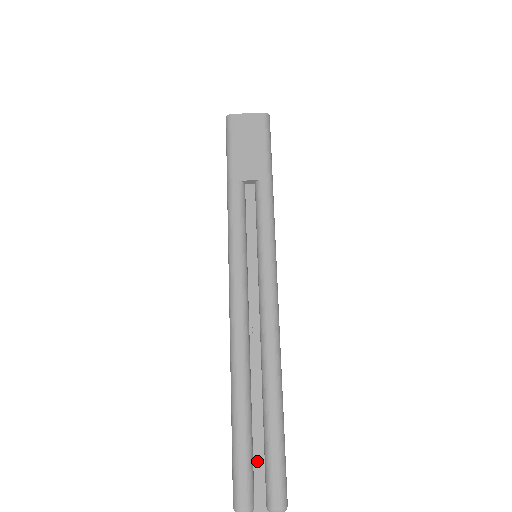
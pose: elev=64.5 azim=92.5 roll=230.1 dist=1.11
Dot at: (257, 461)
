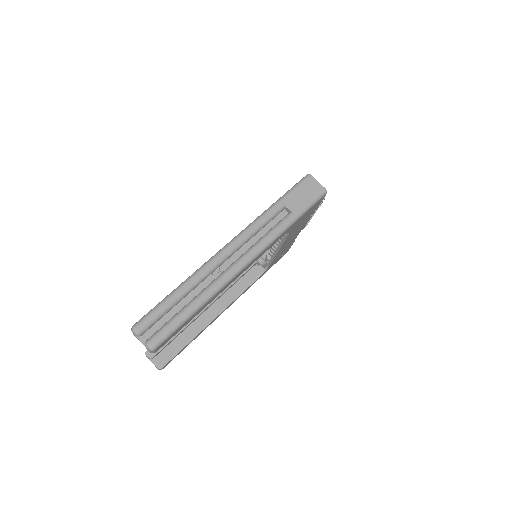
Dot at: (163, 320)
